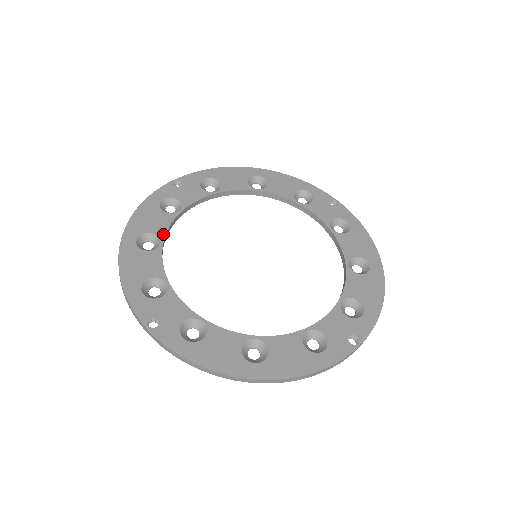
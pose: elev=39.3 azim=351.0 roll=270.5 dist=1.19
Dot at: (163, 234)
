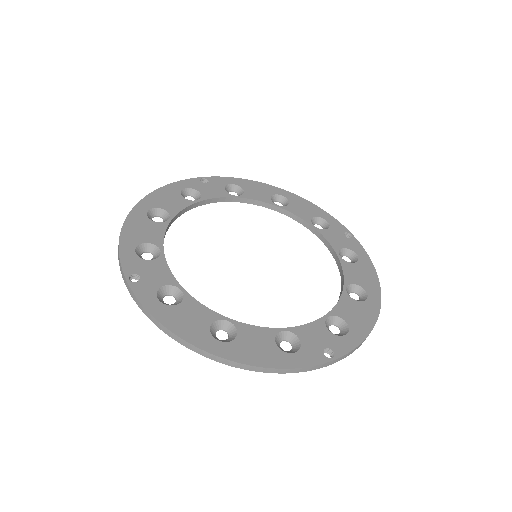
Dot at: (174, 213)
